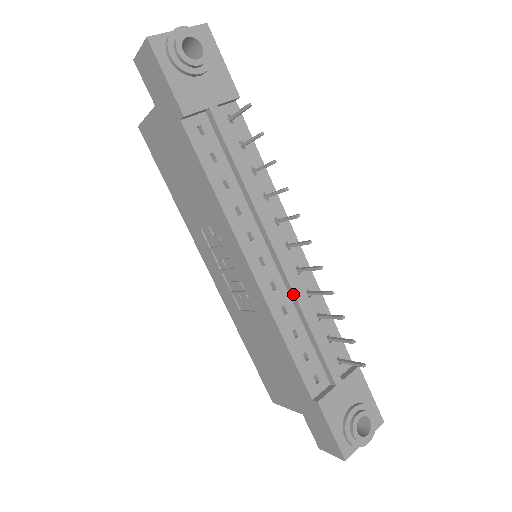
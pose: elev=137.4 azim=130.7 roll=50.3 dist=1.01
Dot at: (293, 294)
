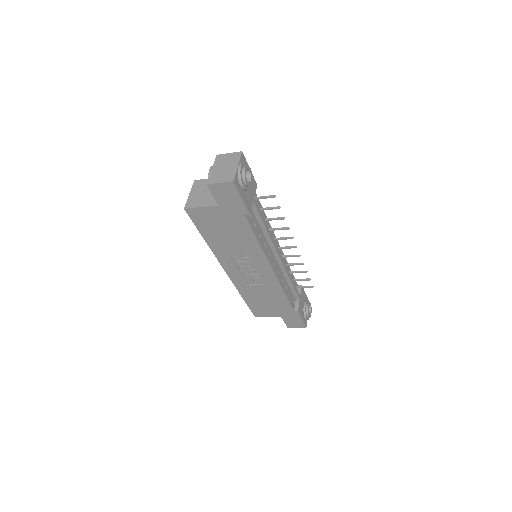
Dot at: (285, 271)
